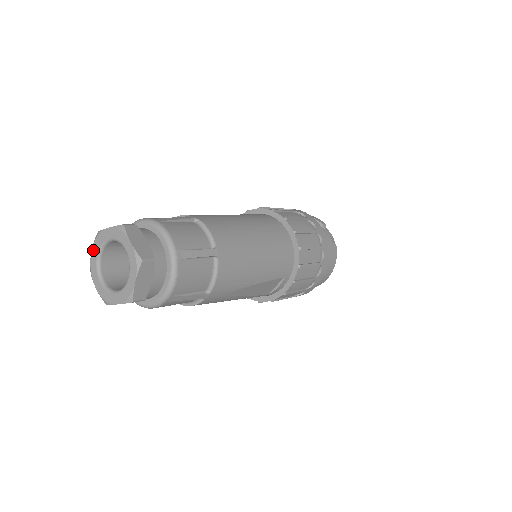
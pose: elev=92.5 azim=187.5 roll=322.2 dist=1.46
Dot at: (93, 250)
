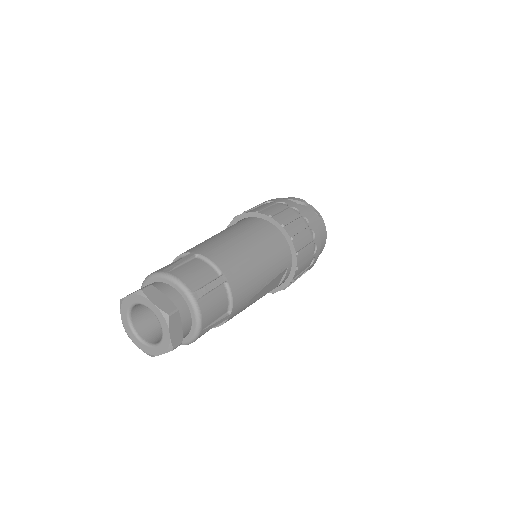
Dot at: (122, 316)
